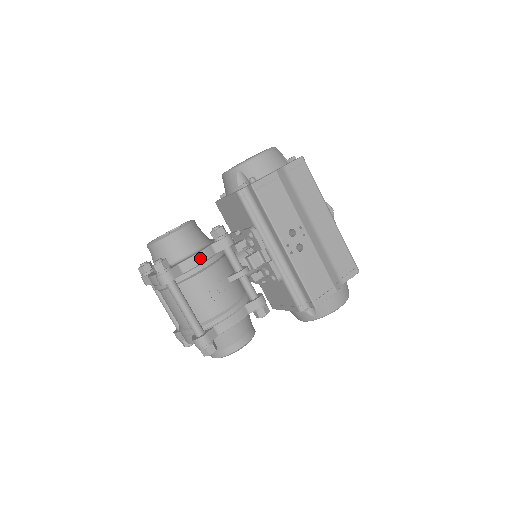
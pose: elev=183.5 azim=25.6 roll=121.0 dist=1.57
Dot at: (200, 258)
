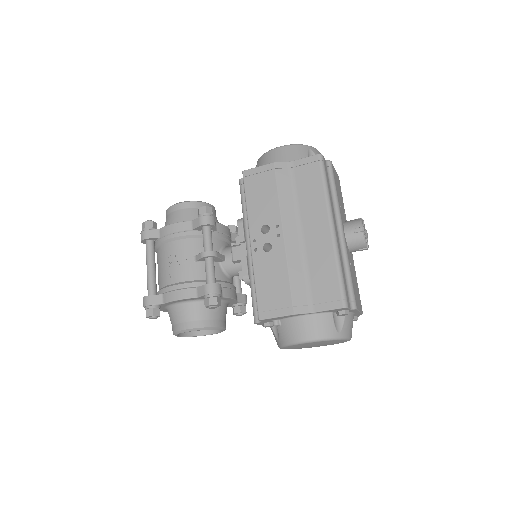
Dot at: (174, 228)
